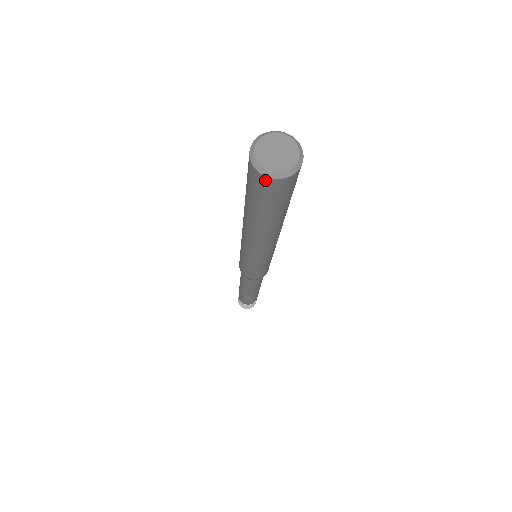
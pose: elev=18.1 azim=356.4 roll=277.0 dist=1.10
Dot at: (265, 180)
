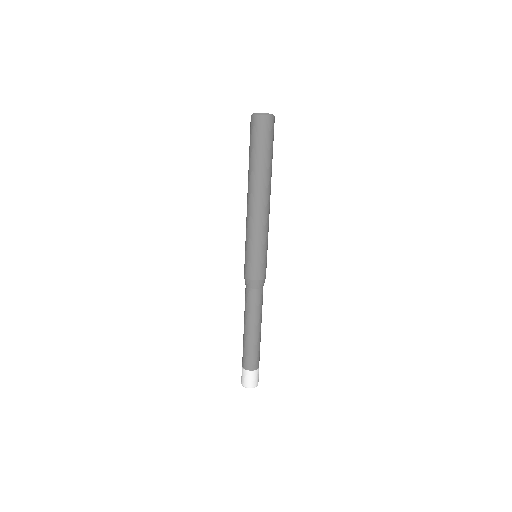
Dot at: (268, 119)
